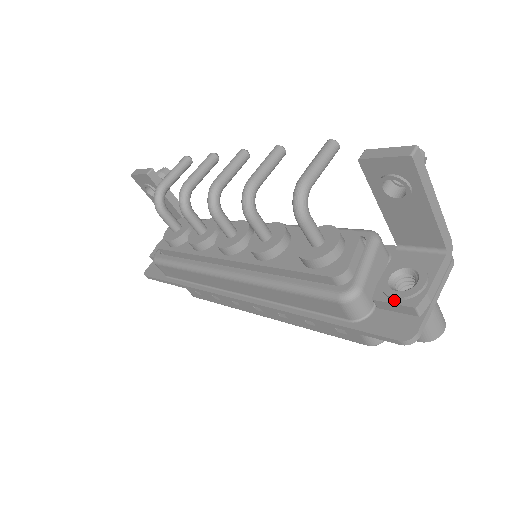
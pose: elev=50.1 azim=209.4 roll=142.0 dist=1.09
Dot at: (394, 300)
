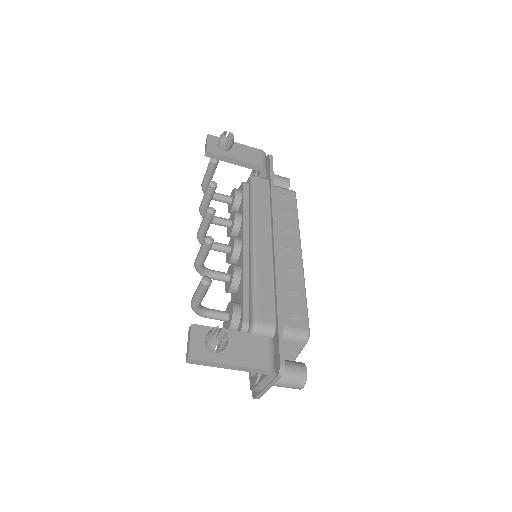
Dot at: occluded
